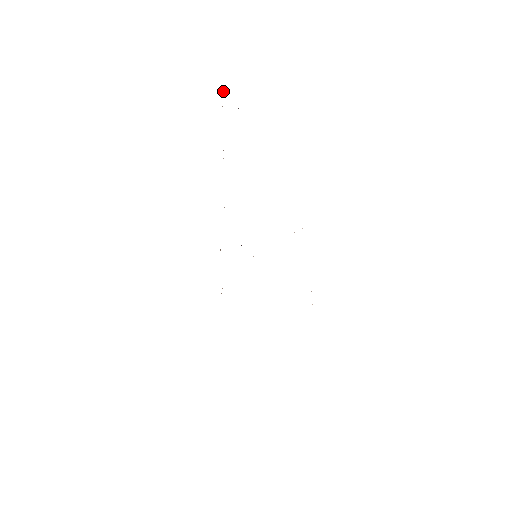
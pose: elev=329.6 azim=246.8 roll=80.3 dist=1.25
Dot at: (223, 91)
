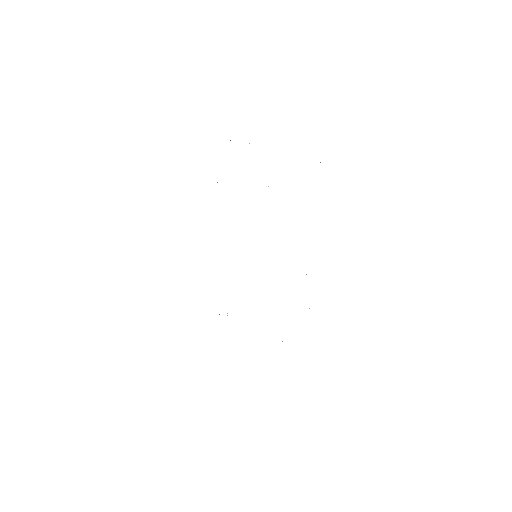
Dot at: occluded
